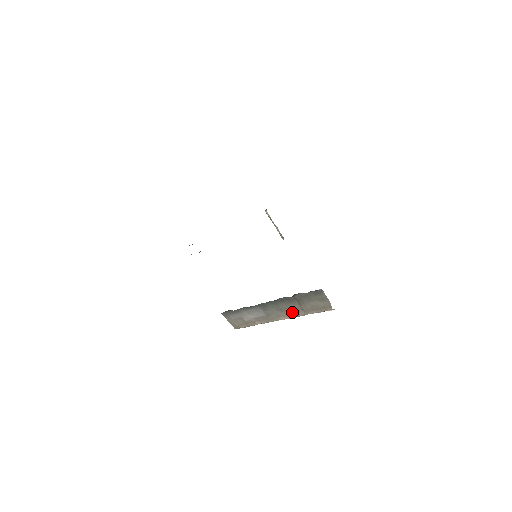
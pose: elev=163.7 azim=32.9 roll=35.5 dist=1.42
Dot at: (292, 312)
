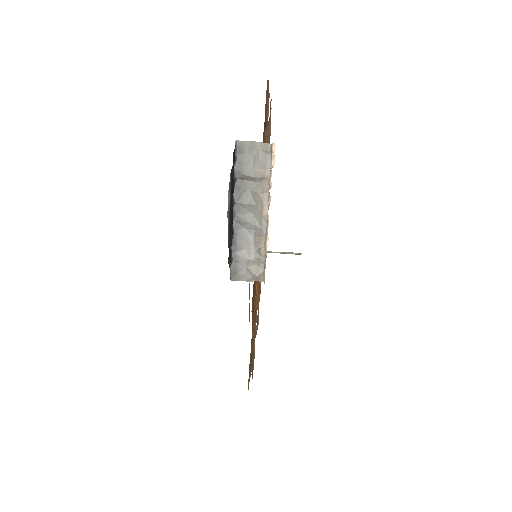
Dot at: (259, 194)
